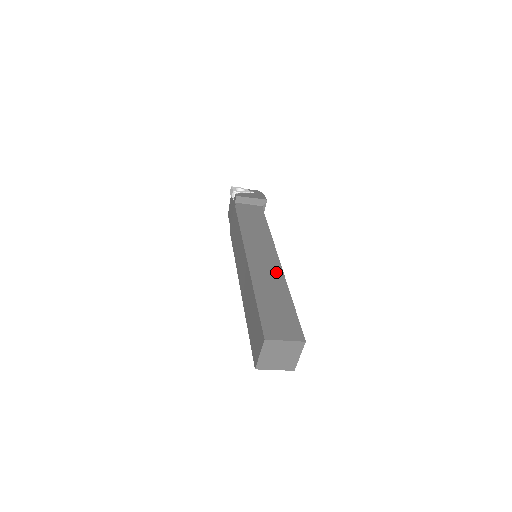
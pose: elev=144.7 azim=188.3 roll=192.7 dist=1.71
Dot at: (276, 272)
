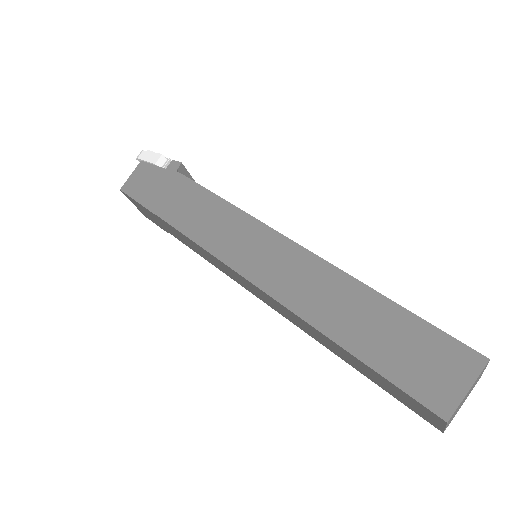
Dot at: occluded
